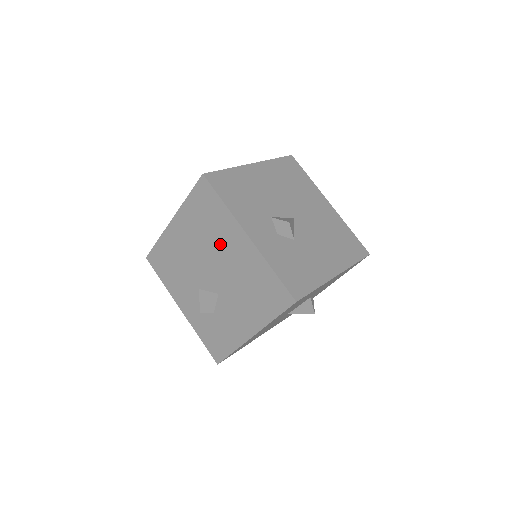
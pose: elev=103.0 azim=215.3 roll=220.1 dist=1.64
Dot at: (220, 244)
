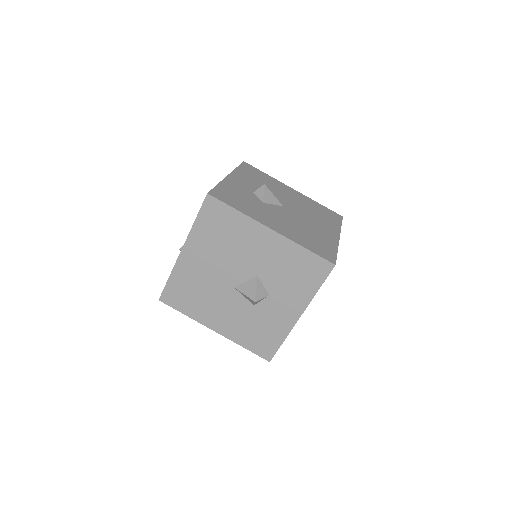
Dot at: occluded
